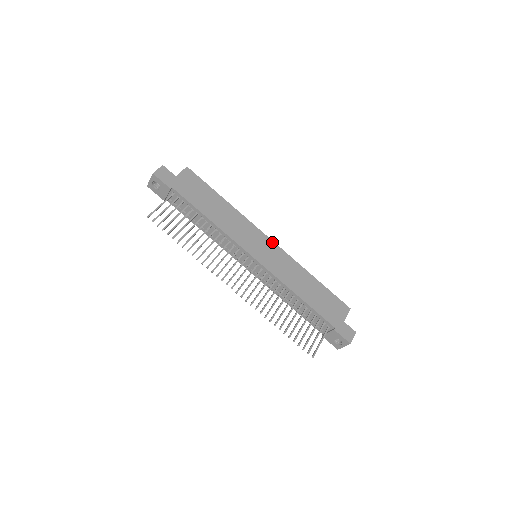
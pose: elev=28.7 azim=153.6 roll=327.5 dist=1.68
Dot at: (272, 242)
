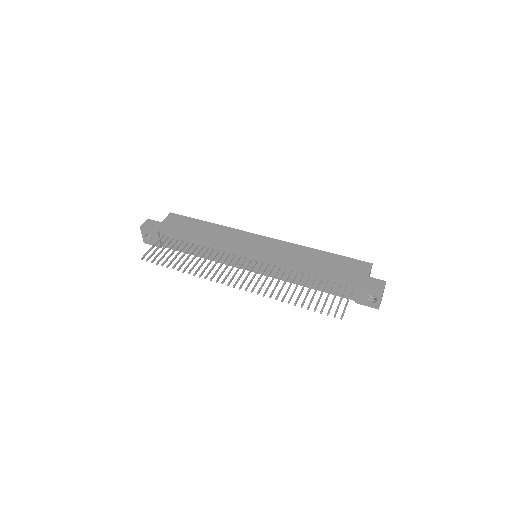
Dot at: (266, 238)
